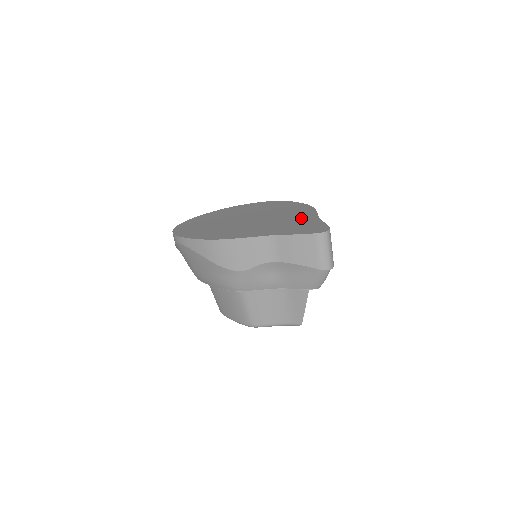
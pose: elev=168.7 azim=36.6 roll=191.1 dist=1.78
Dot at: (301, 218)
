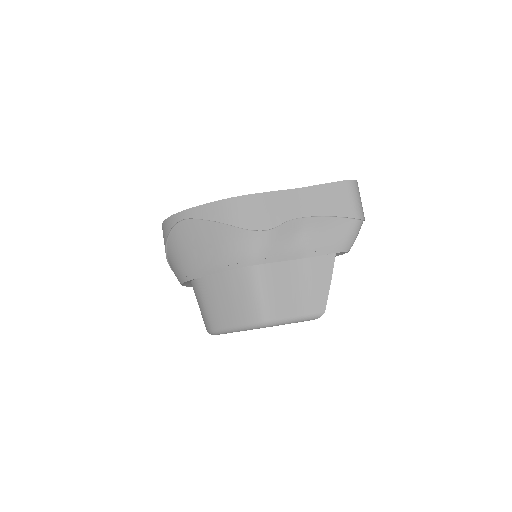
Dot at: occluded
